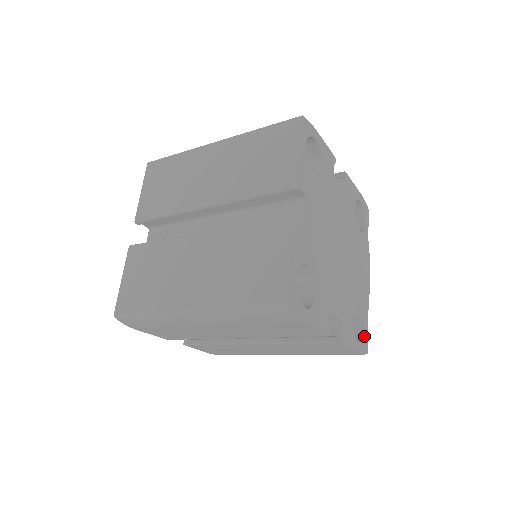
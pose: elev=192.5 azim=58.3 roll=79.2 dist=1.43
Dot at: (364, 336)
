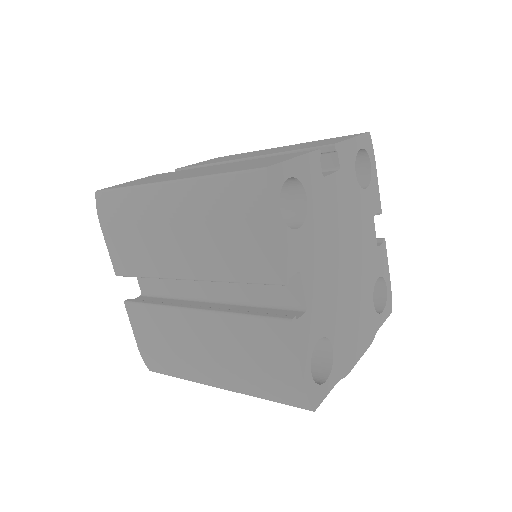
Dot at: (321, 387)
